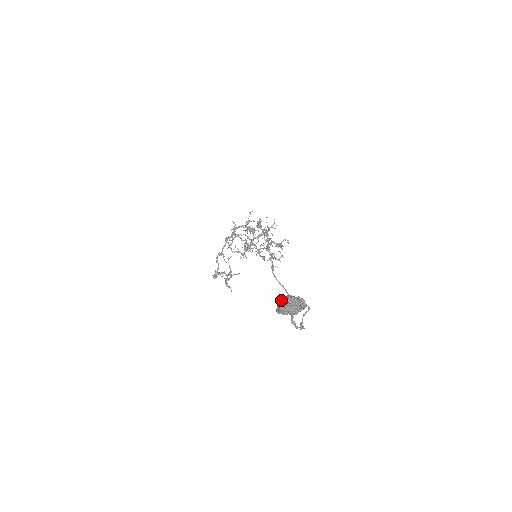
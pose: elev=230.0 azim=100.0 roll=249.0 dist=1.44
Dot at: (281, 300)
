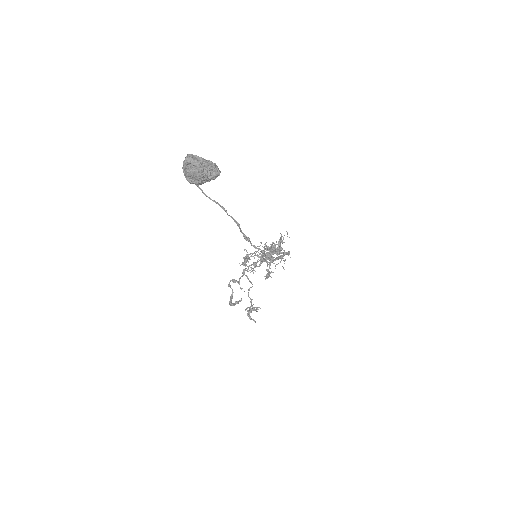
Dot at: occluded
